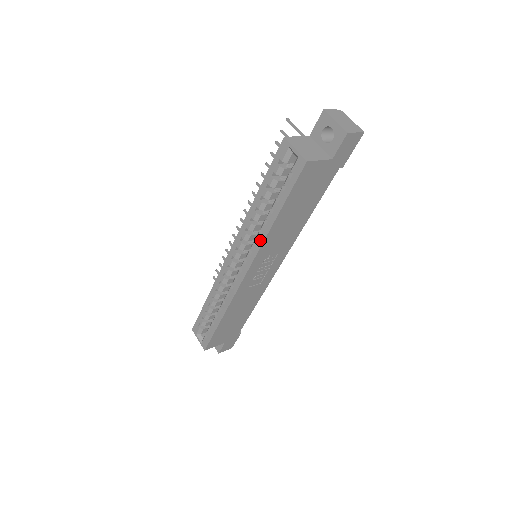
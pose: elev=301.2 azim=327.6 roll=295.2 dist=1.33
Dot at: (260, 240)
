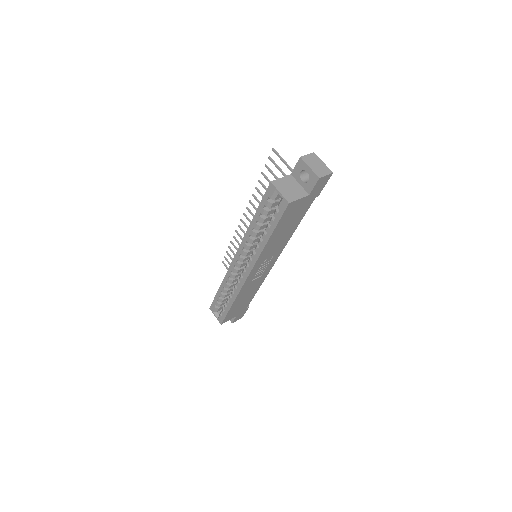
Dot at: (258, 252)
